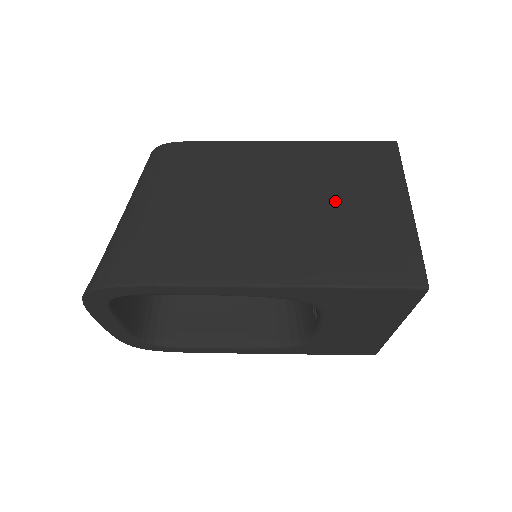
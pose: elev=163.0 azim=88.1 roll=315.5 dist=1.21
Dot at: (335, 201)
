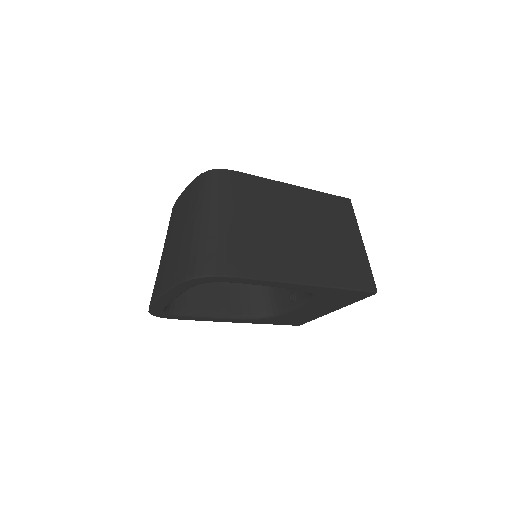
Dot at: (329, 234)
